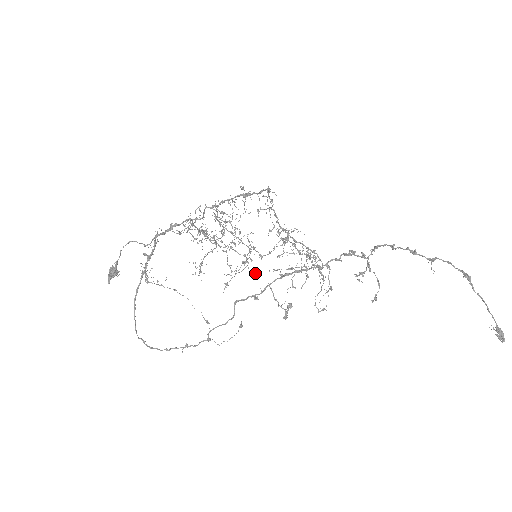
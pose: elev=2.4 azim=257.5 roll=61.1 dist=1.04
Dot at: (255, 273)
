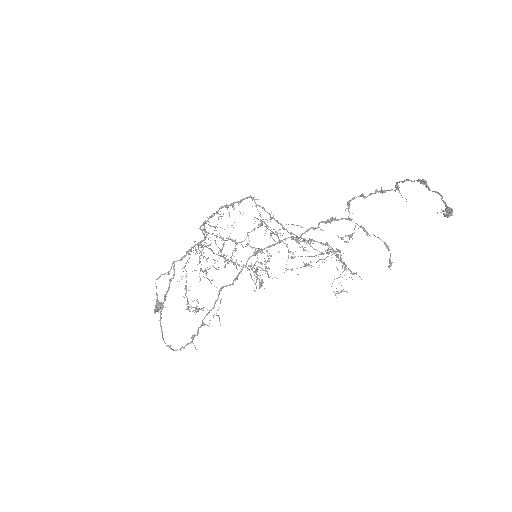
Dot at: occluded
